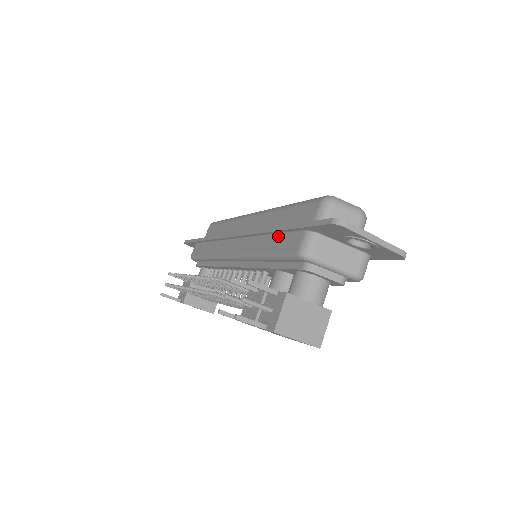
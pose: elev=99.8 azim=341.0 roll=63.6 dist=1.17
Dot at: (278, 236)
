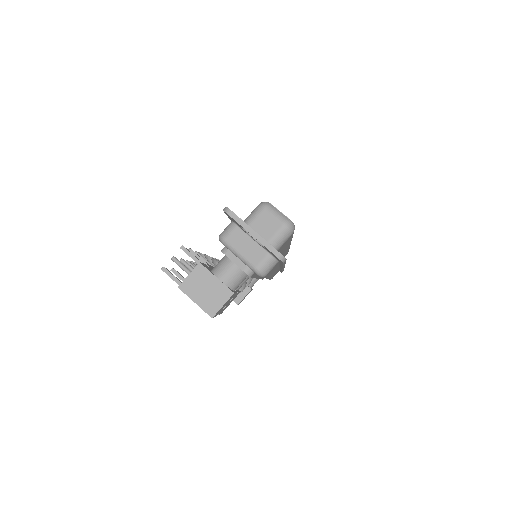
Dot at: occluded
